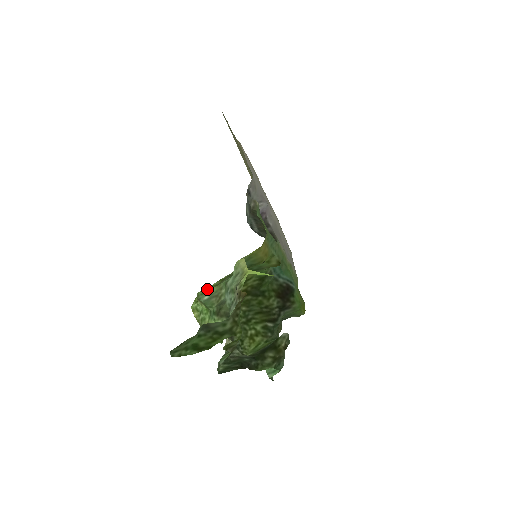
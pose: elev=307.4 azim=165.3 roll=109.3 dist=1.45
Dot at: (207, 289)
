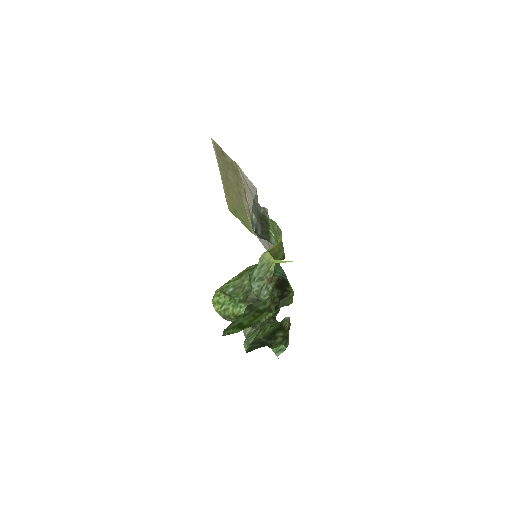
Dot at: (230, 283)
